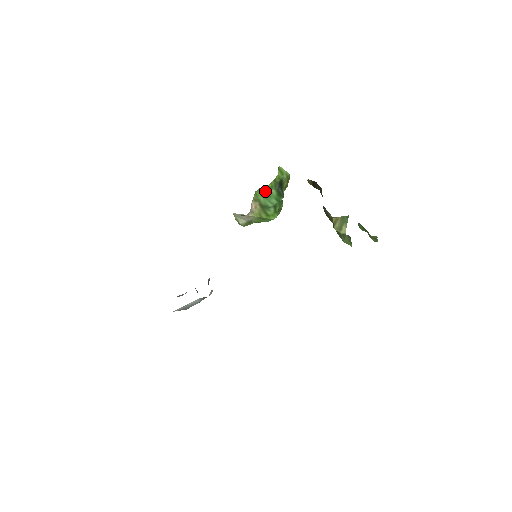
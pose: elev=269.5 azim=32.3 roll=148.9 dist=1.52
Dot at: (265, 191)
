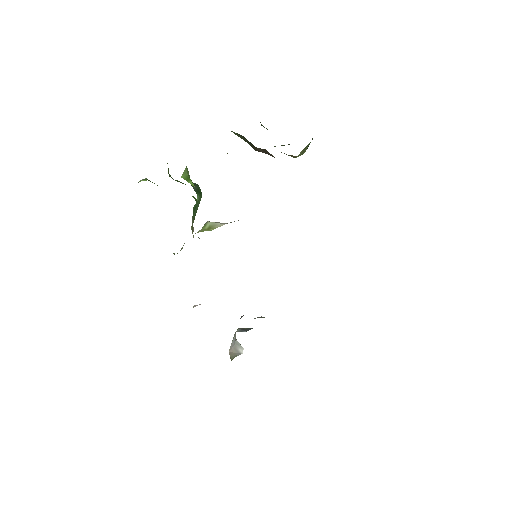
Dot at: (193, 211)
